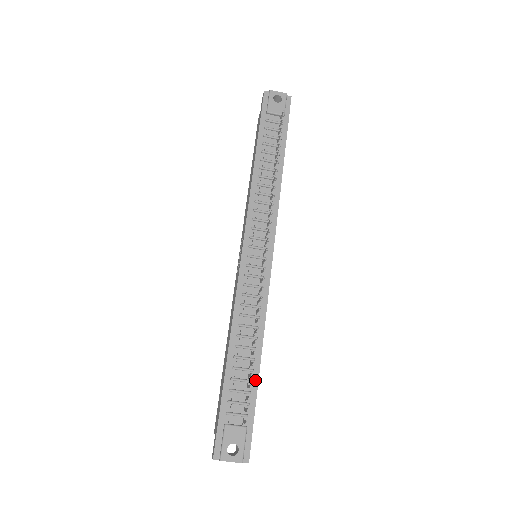
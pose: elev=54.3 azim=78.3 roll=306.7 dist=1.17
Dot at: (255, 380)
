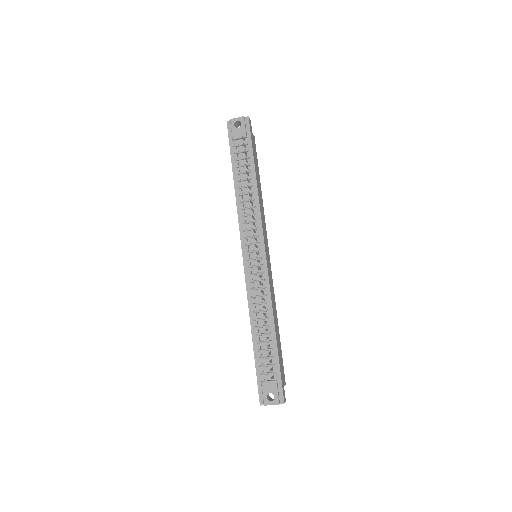
Dot at: (275, 347)
